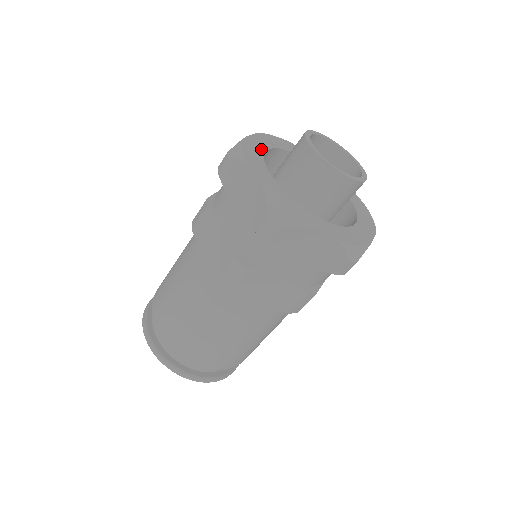
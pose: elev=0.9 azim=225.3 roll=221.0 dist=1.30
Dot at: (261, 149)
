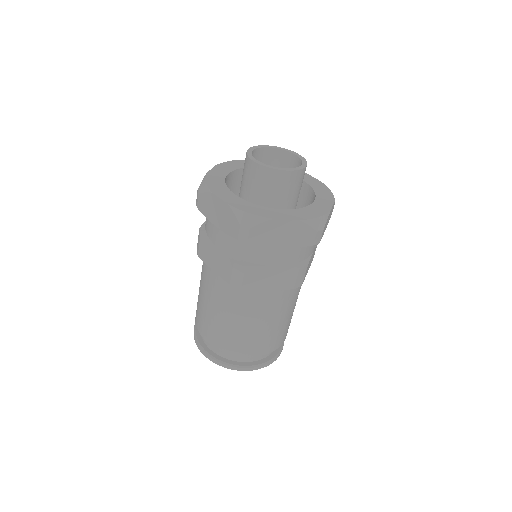
Dot at: (240, 200)
